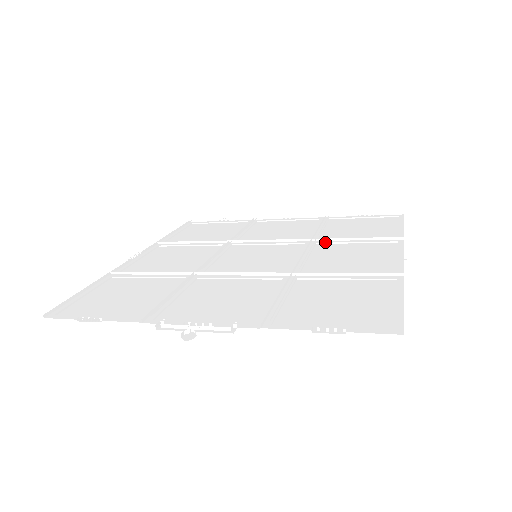
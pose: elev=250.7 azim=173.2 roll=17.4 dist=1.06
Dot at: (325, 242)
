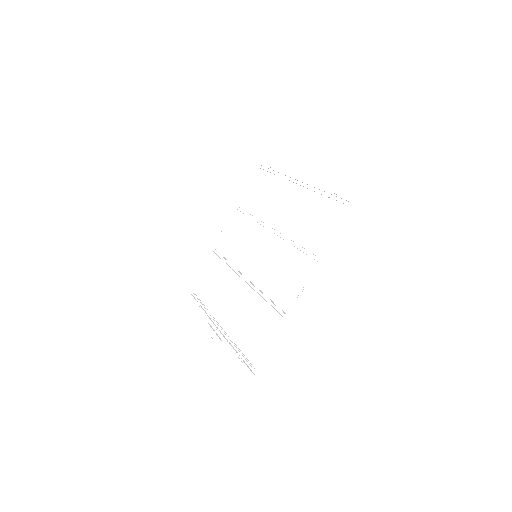
Dot at: (288, 247)
